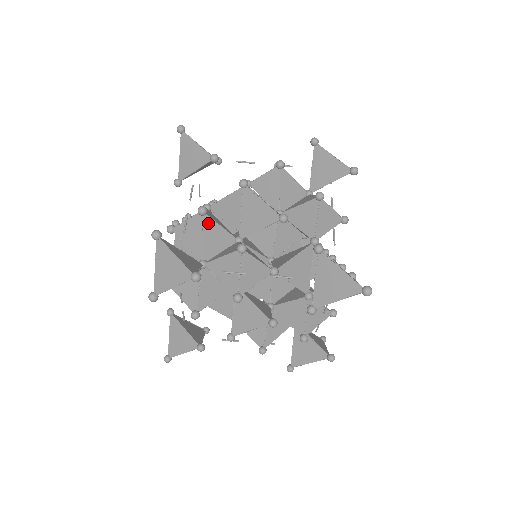
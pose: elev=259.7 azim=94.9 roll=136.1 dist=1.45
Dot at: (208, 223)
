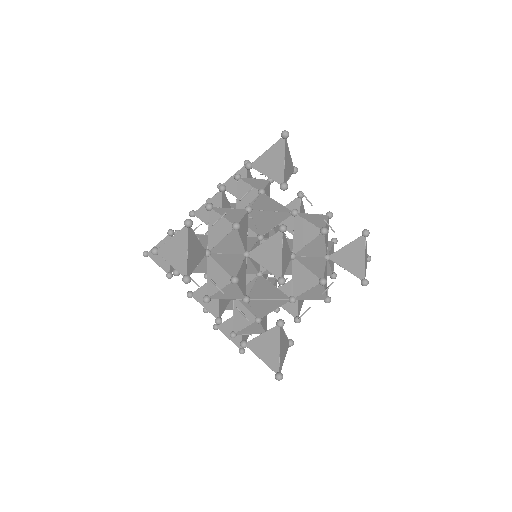
Dot at: (234, 234)
